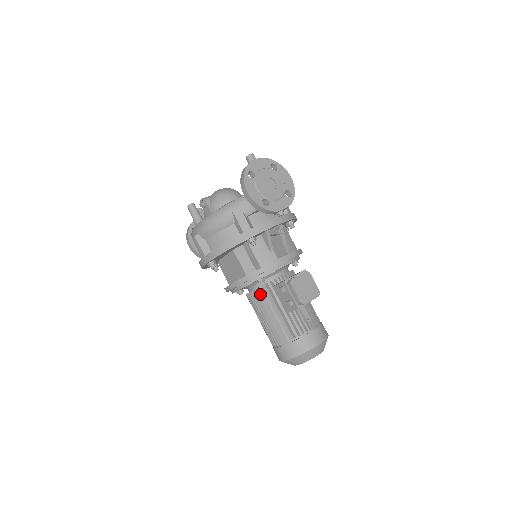
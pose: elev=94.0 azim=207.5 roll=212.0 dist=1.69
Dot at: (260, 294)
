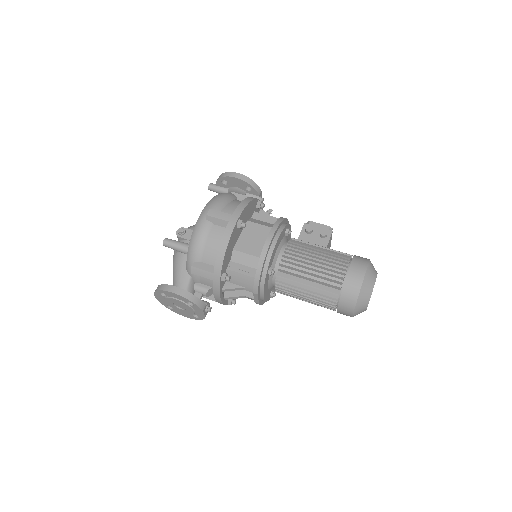
Dot at: (295, 243)
